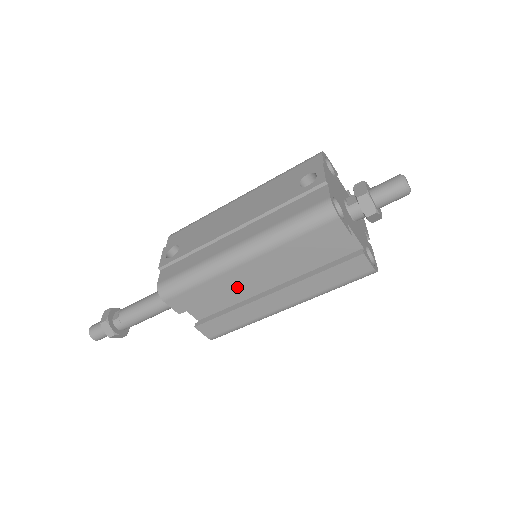
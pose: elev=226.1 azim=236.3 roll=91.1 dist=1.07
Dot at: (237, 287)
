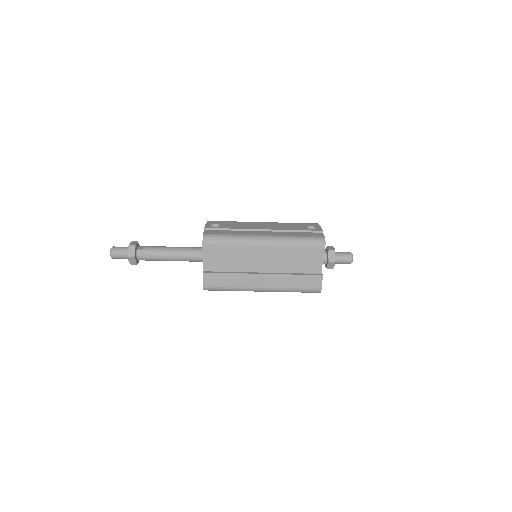
Dot at: occluded
